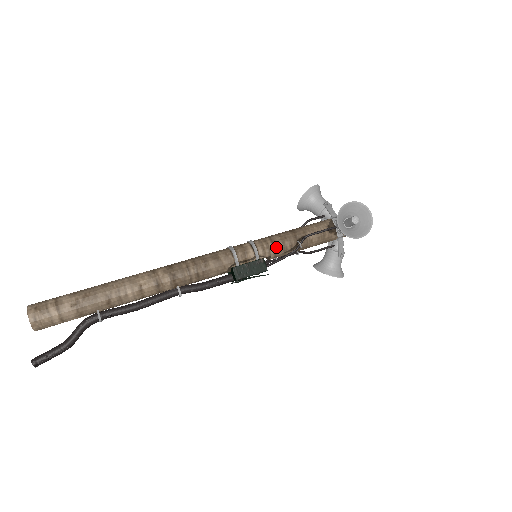
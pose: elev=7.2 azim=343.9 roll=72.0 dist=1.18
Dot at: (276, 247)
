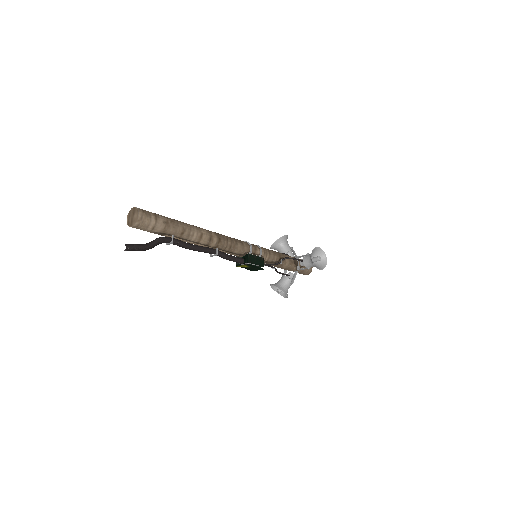
Dot at: (270, 255)
